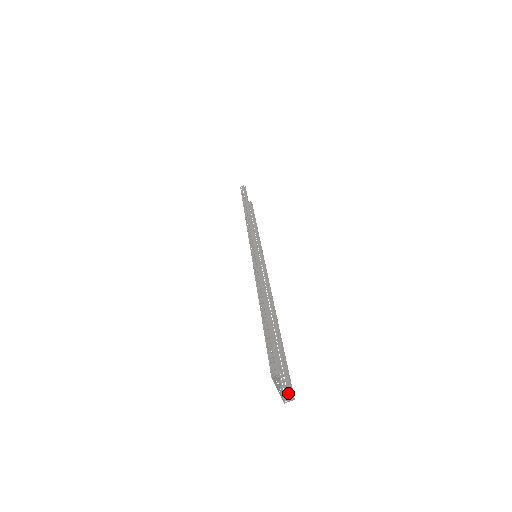
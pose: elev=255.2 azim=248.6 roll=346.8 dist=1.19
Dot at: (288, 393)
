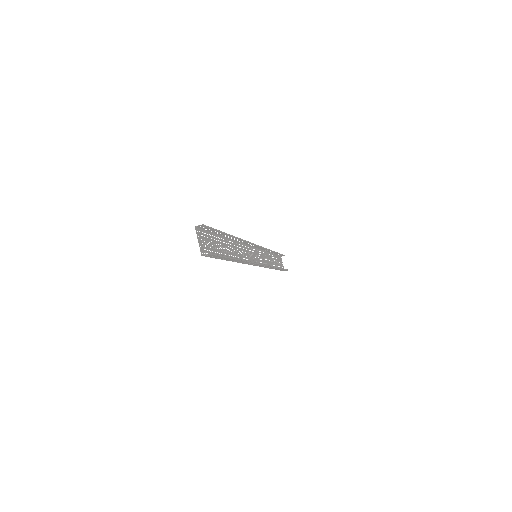
Dot at: (209, 255)
